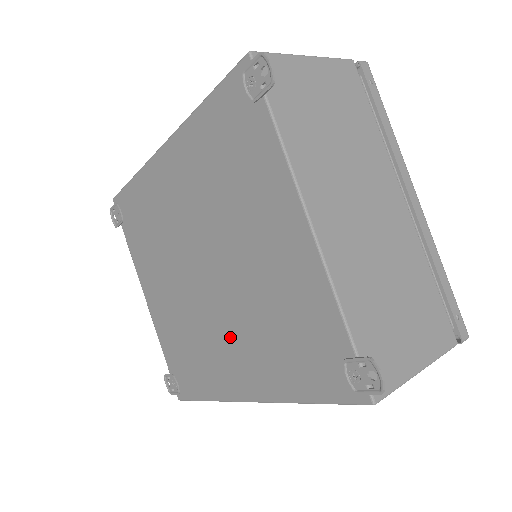
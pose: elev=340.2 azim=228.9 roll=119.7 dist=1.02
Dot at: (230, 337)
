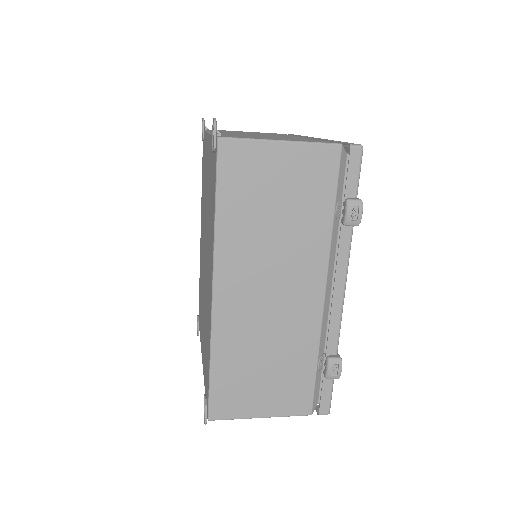
Dot at: (208, 266)
